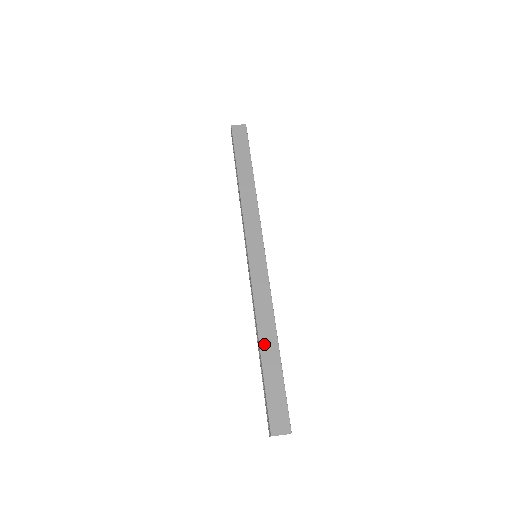
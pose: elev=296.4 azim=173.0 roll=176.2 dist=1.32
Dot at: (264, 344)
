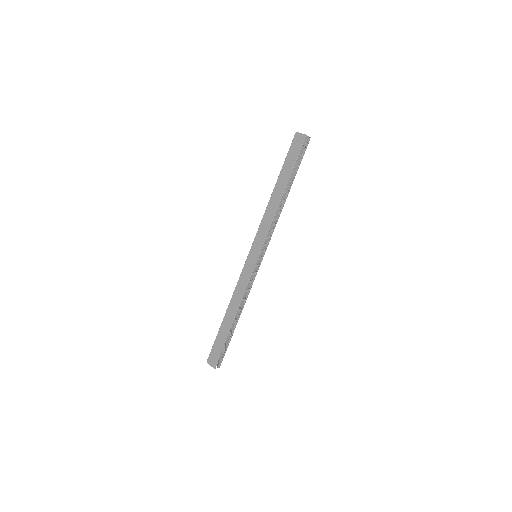
Dot at: (227, 315)
